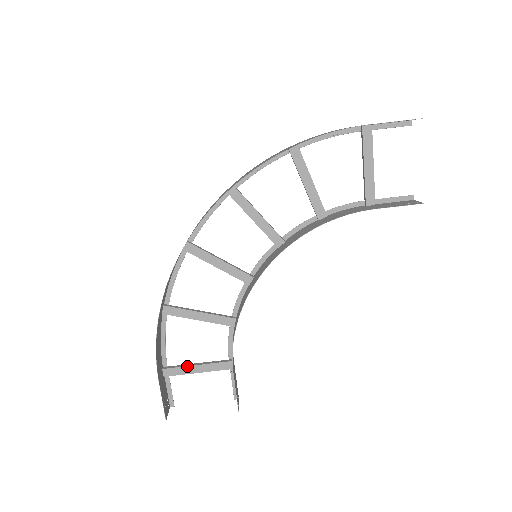
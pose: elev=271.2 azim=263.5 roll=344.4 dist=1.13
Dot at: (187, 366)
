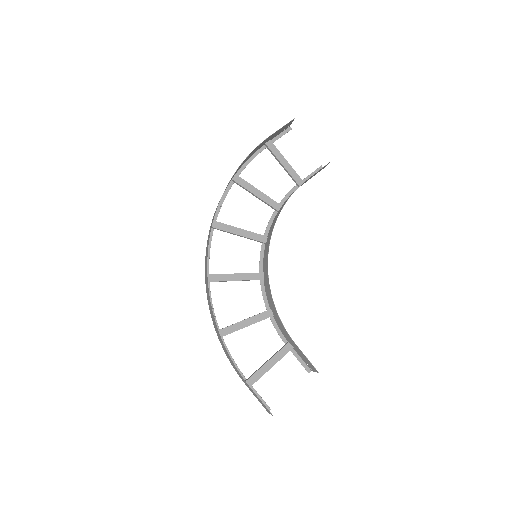
Dot at: (260, 368)
